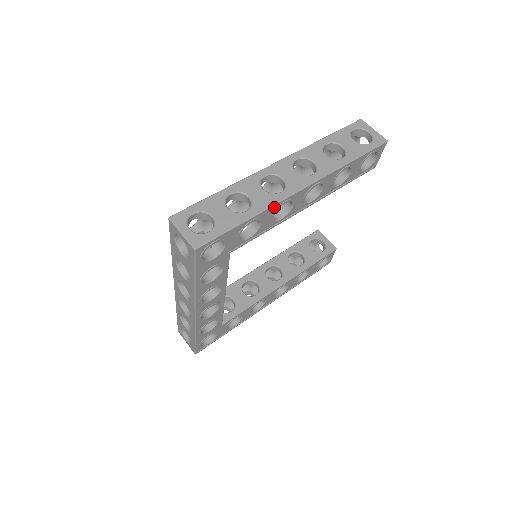
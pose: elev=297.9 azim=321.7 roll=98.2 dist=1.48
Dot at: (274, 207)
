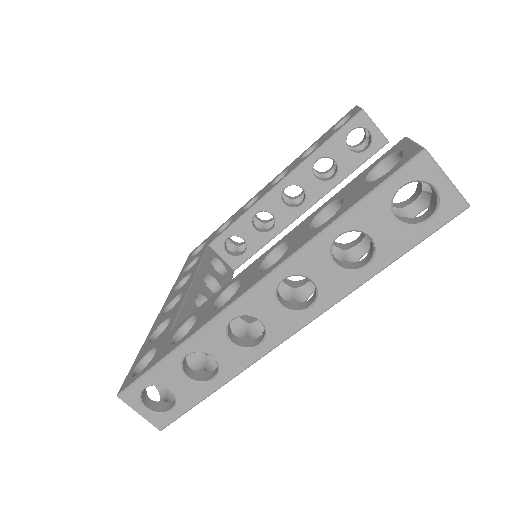
Dot at: (252, 359)
